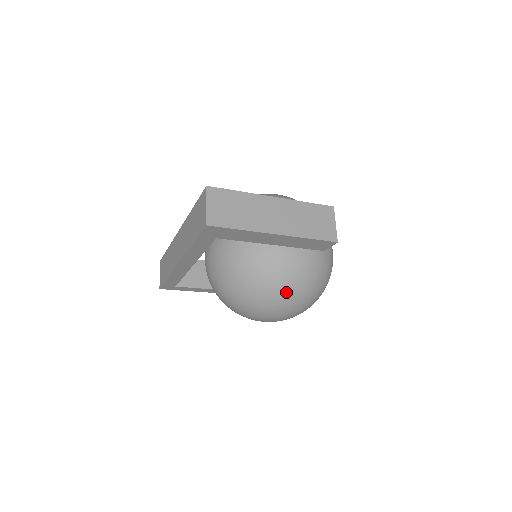
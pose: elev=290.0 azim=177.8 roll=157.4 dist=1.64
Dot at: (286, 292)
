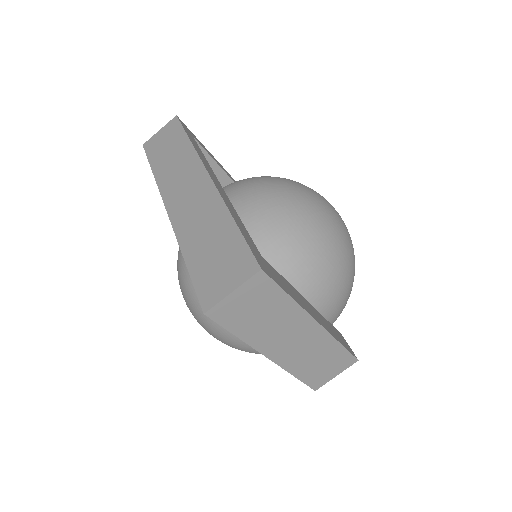
Dot at: (230, 343)
